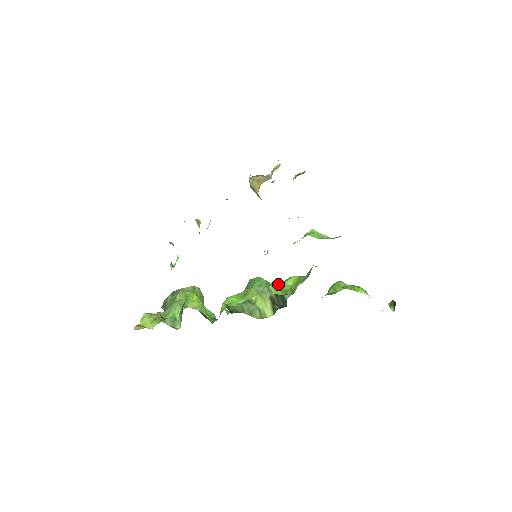
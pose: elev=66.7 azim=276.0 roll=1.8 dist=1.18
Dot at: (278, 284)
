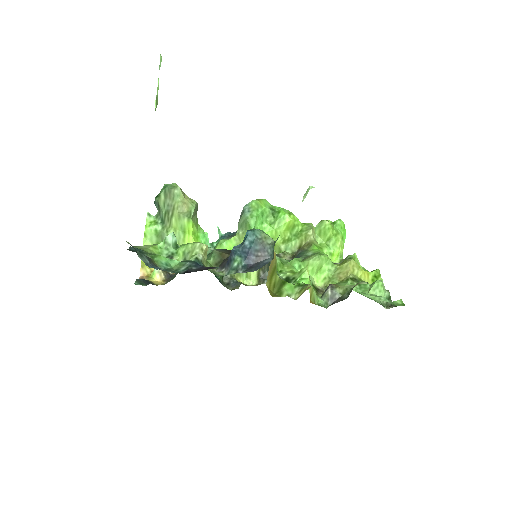
Dot at: (272, 229)
